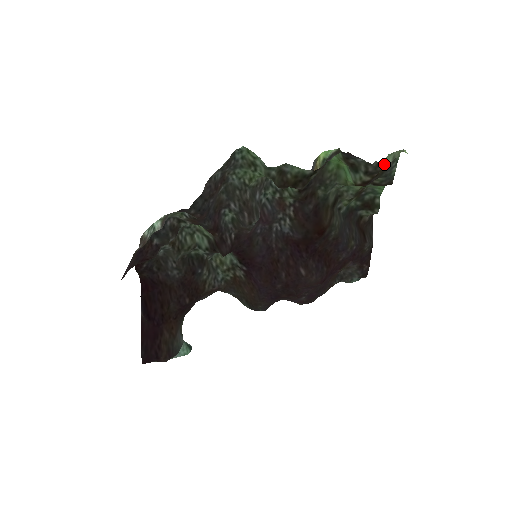
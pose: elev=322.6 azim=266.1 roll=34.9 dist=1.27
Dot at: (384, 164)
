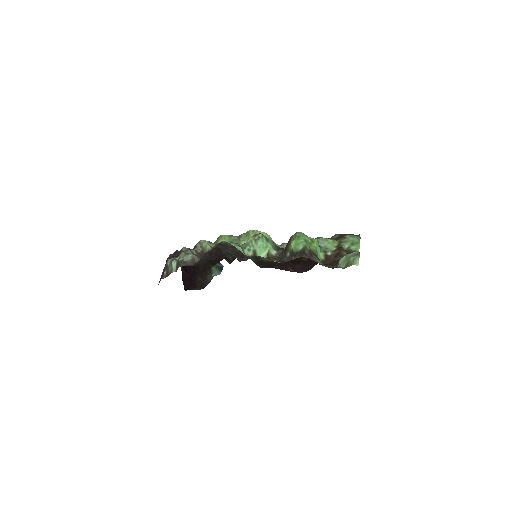
Dot at: (338, 267)
